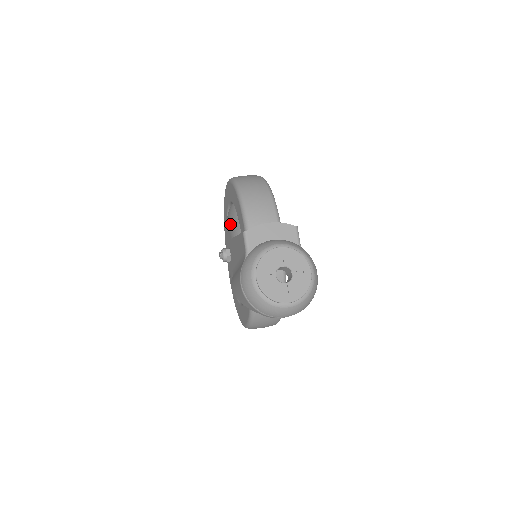
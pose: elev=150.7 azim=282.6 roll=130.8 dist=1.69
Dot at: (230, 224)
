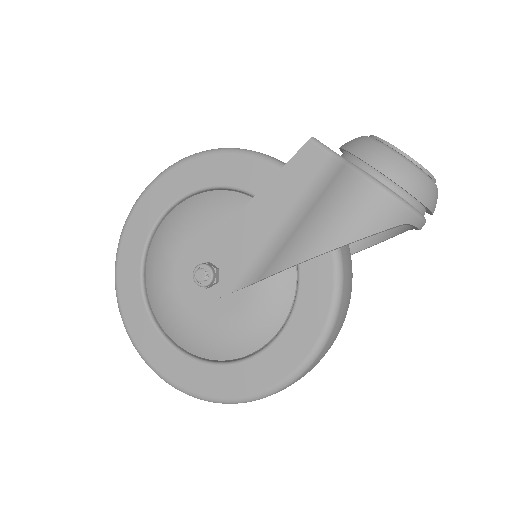
Dot at: (202, 217)
